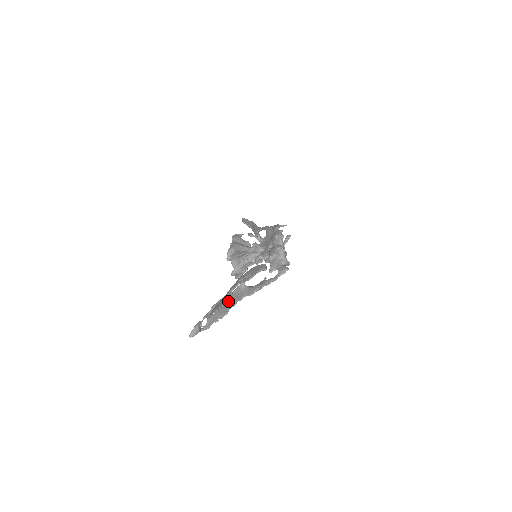
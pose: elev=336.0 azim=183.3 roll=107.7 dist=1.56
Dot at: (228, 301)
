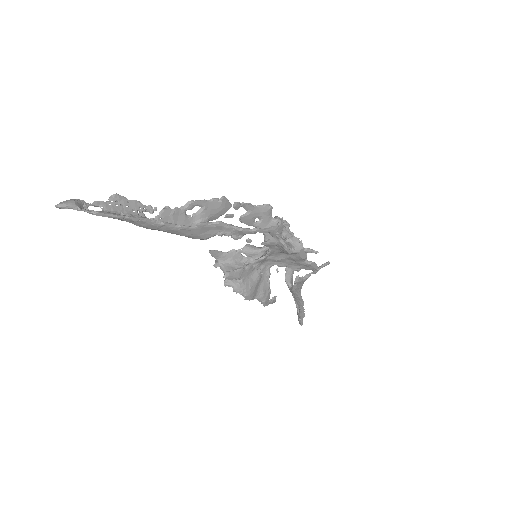
Dot at: (162, 227)
